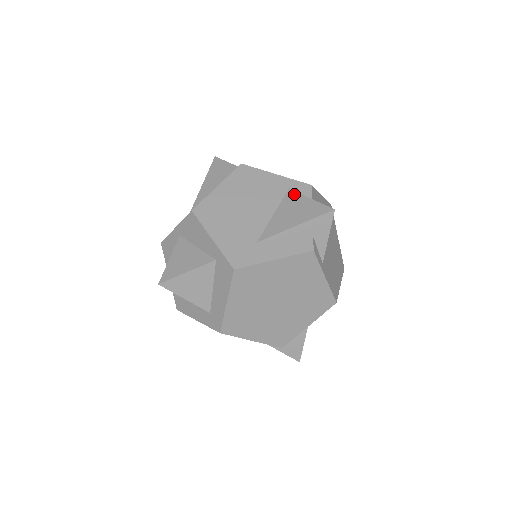
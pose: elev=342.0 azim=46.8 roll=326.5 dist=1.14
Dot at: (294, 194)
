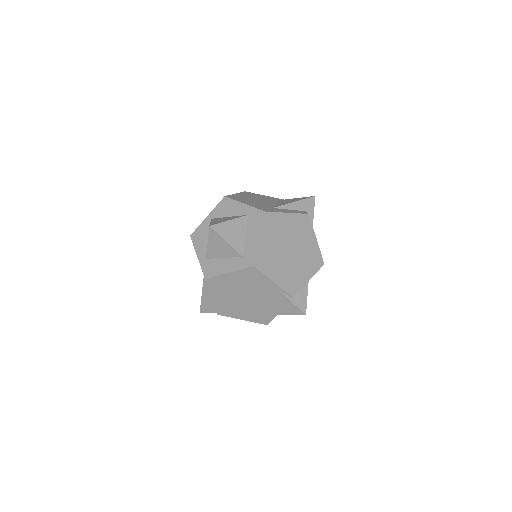
Dot at: occluded
